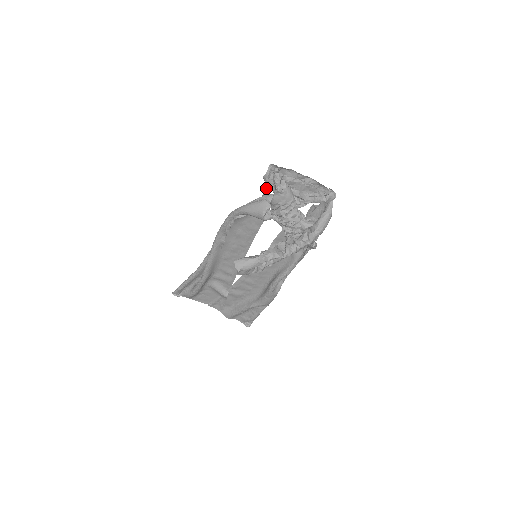
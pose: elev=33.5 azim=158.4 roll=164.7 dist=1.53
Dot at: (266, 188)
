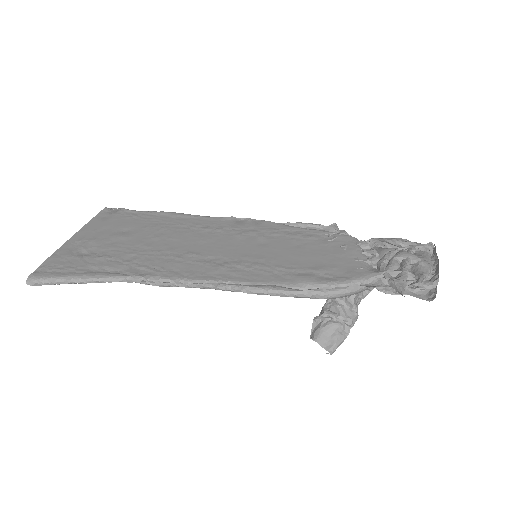
Dot at: (384, 283)
